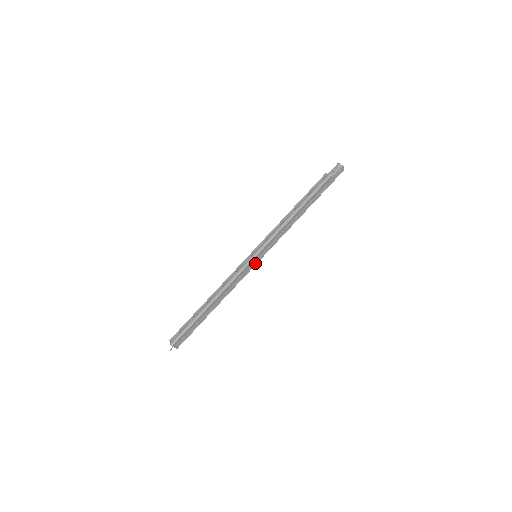
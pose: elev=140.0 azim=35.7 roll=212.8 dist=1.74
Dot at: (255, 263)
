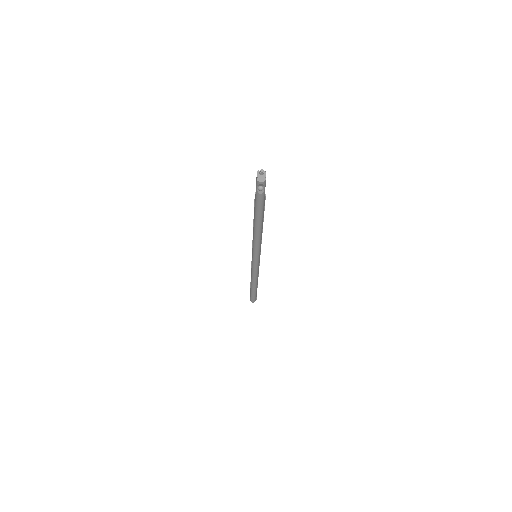
Dot at: occluded
